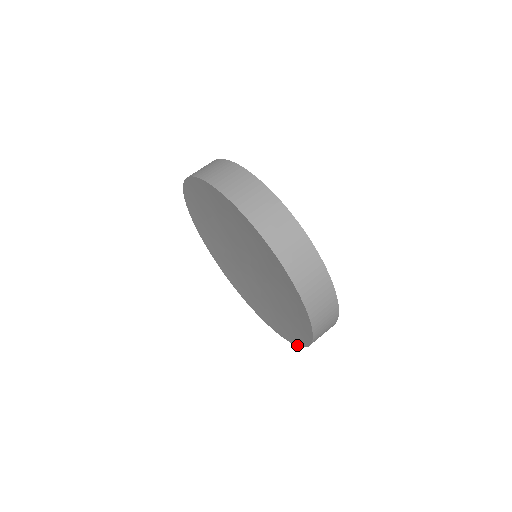
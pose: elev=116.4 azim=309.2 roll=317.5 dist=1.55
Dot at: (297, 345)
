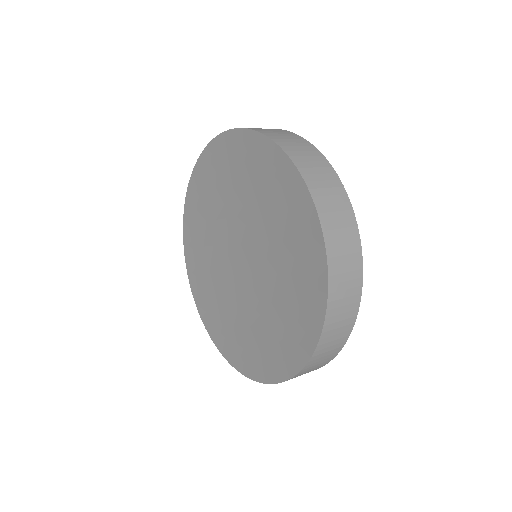
Dot at: (318, 222)
